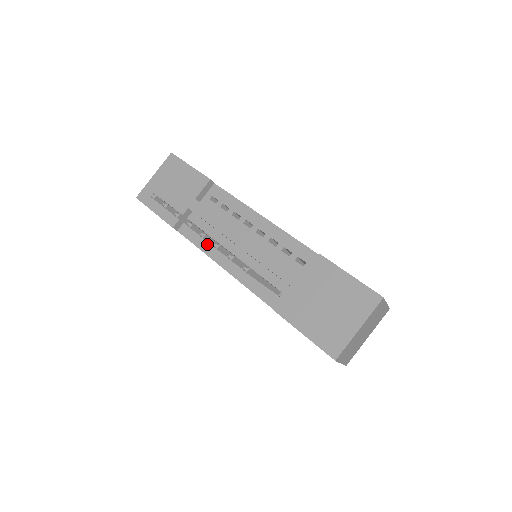
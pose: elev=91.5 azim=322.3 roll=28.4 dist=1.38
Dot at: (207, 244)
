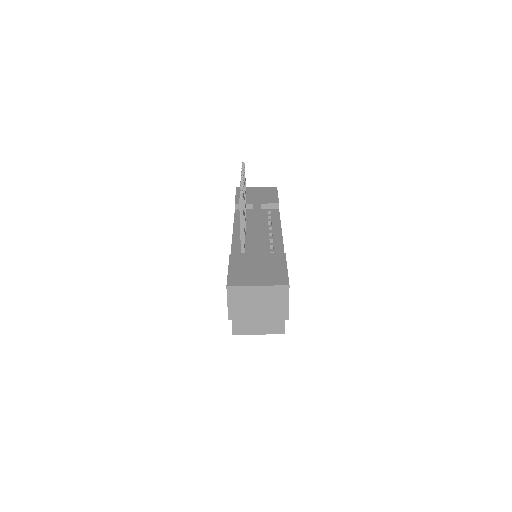
Dot at: occluded
